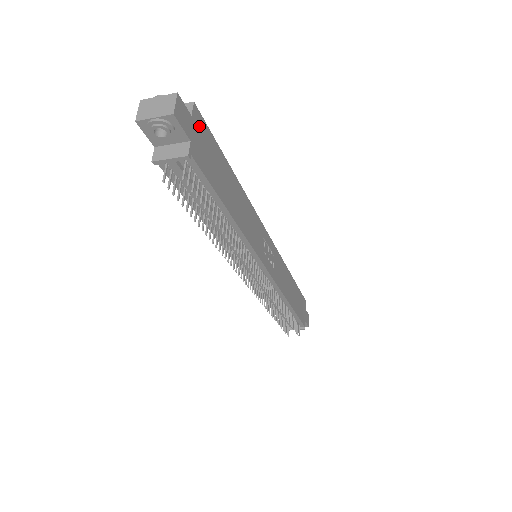
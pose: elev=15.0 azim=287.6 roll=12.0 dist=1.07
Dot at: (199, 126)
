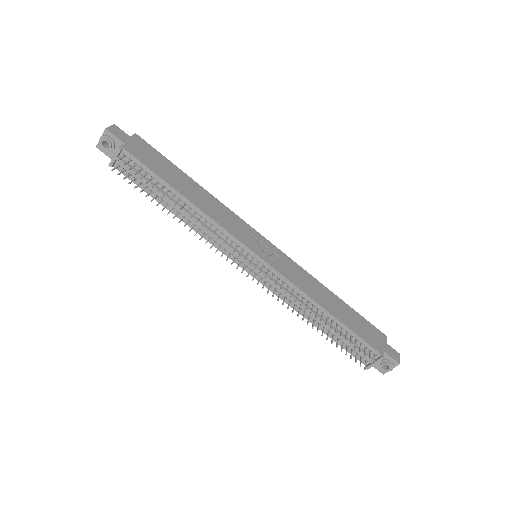
Dot at: (140, 143)
